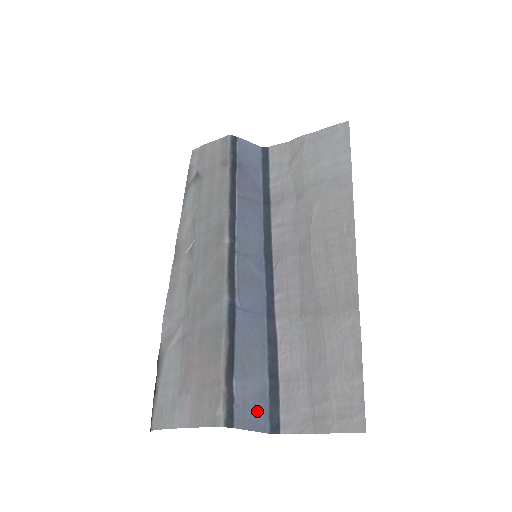
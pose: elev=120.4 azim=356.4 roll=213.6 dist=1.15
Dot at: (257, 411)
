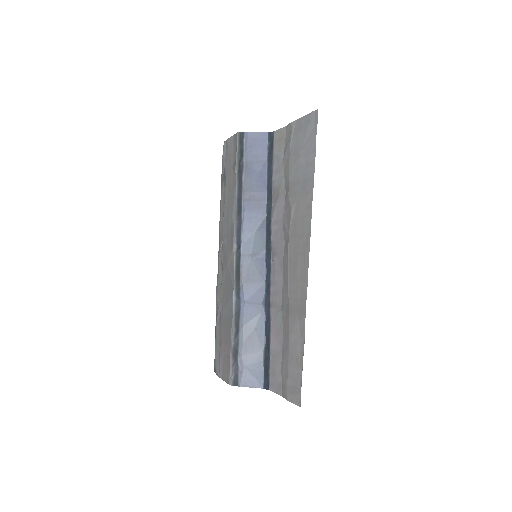
Dot at: (255, 375)
